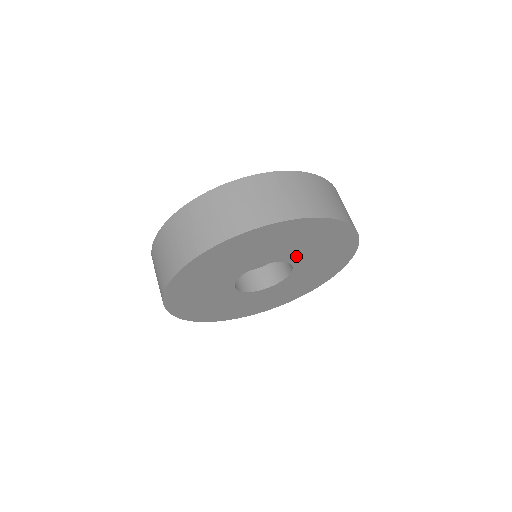
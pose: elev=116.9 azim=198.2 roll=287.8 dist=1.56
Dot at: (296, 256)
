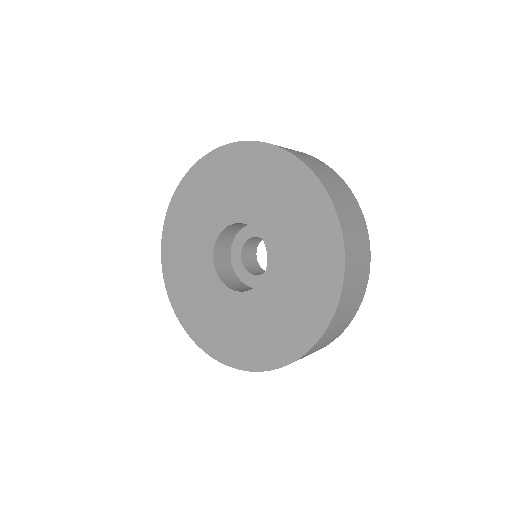
Dot at: (279, 264)
